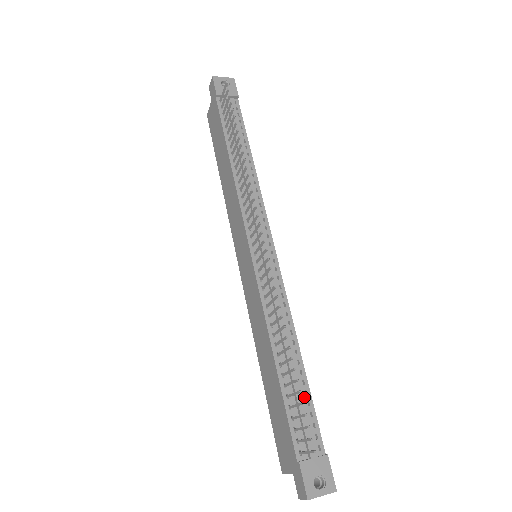
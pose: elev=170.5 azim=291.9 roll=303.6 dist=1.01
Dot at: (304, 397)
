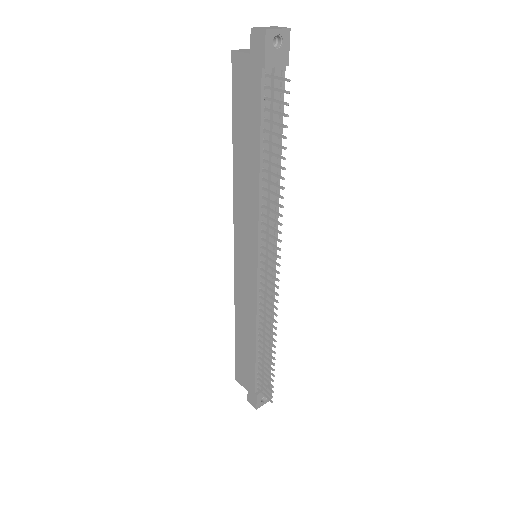
Dot at: occluded
